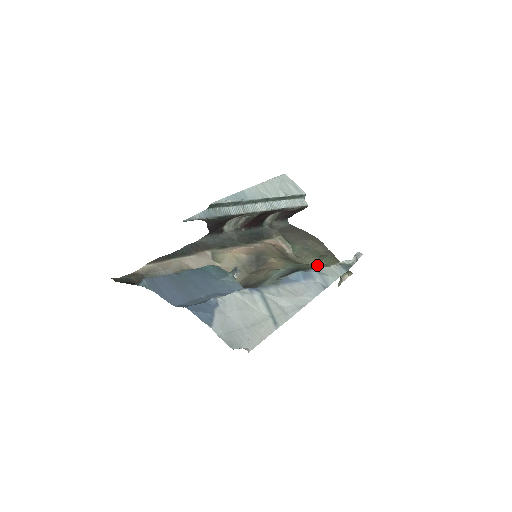
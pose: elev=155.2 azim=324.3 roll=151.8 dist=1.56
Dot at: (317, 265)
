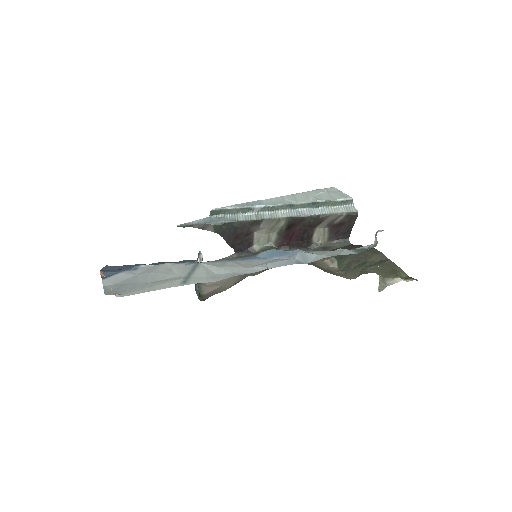
Dot at: occluded
